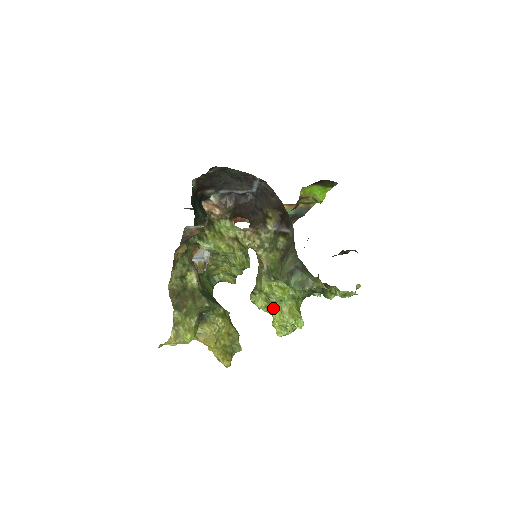
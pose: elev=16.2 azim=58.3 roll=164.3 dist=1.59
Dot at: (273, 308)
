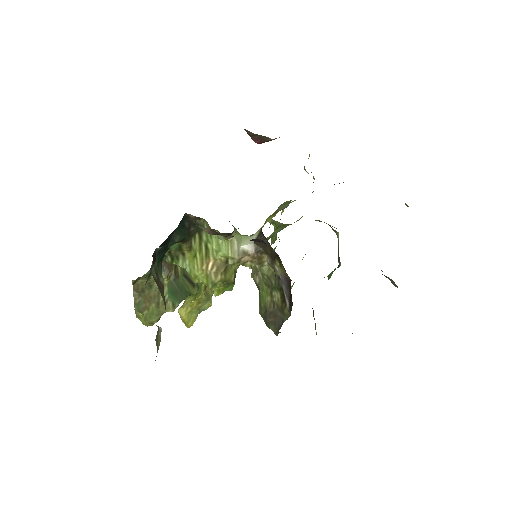
Dot at: occluded
